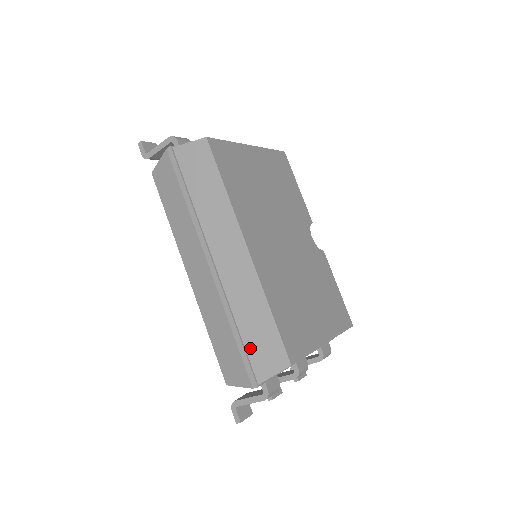
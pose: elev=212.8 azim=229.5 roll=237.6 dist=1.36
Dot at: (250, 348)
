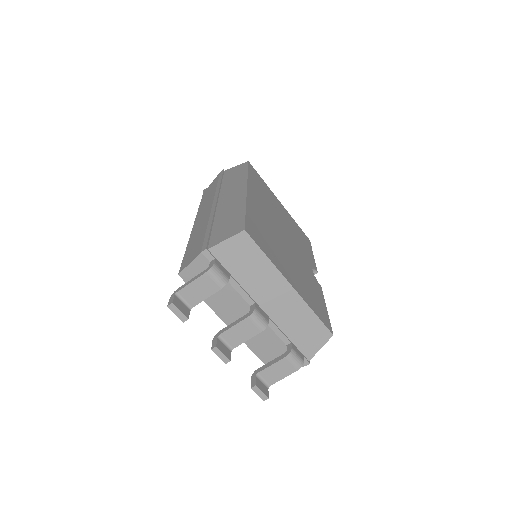
Dot at: (215, 231)
